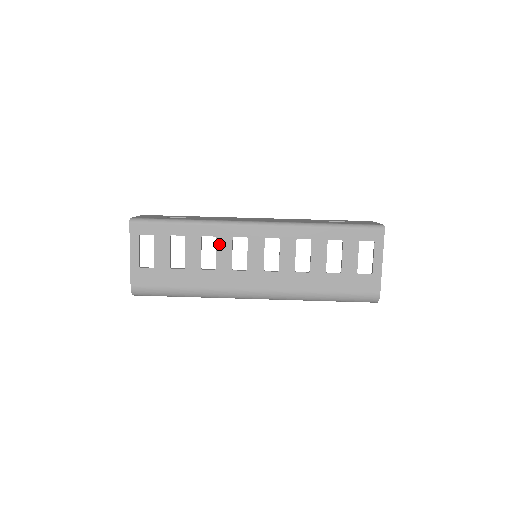
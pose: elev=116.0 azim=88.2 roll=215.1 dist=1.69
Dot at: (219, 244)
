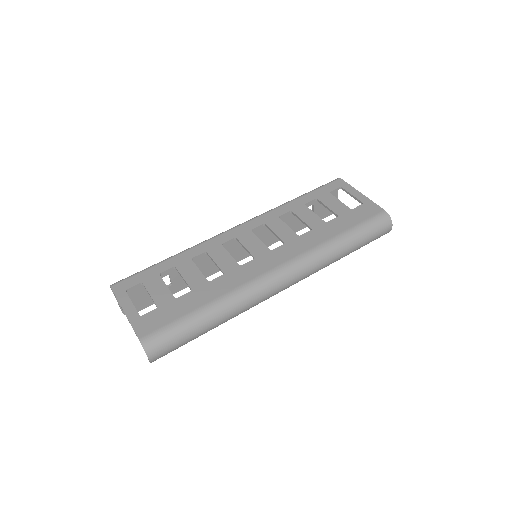
Dot at: (212, 255)
